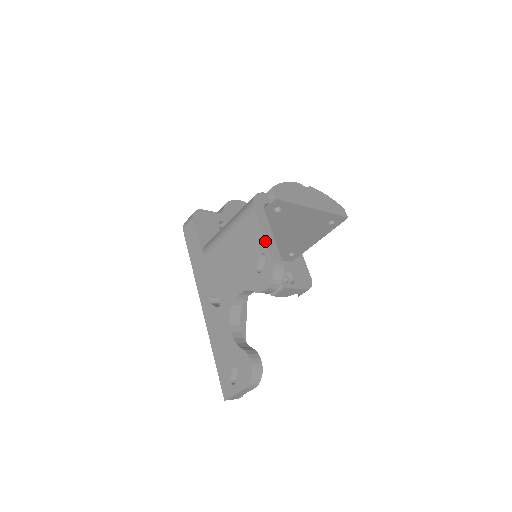
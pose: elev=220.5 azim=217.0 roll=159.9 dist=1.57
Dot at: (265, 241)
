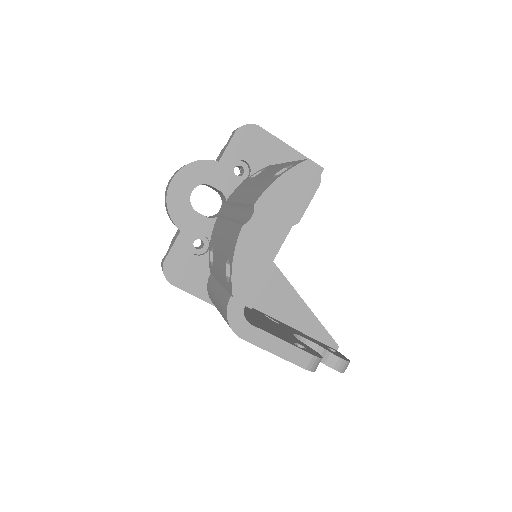
Dot at: occluded
